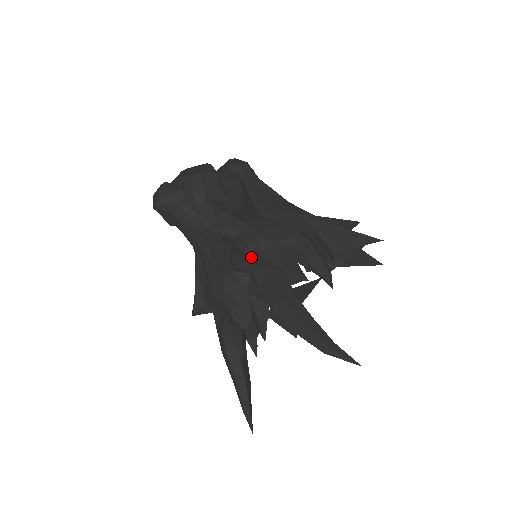
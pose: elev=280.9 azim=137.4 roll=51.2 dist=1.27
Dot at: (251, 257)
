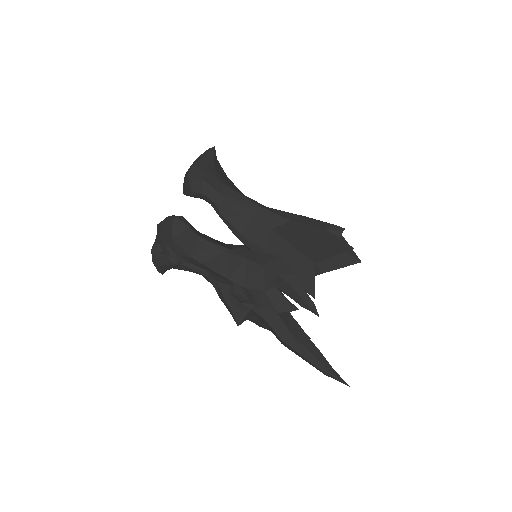
Dot at: (249, 307)
